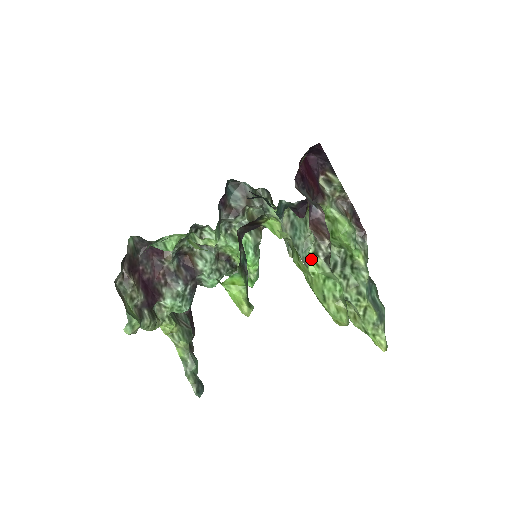
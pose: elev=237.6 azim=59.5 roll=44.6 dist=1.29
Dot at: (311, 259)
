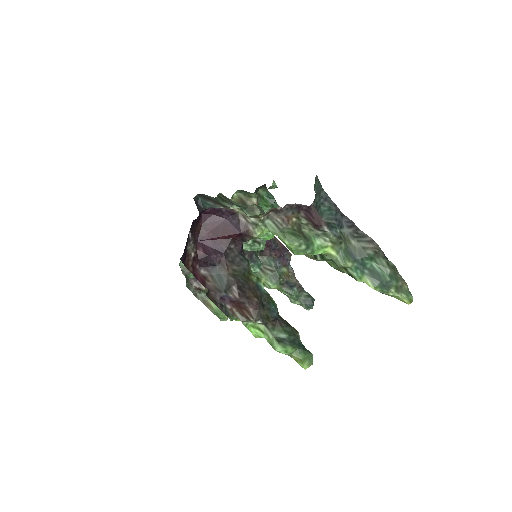
Dot at: (254, 329)
